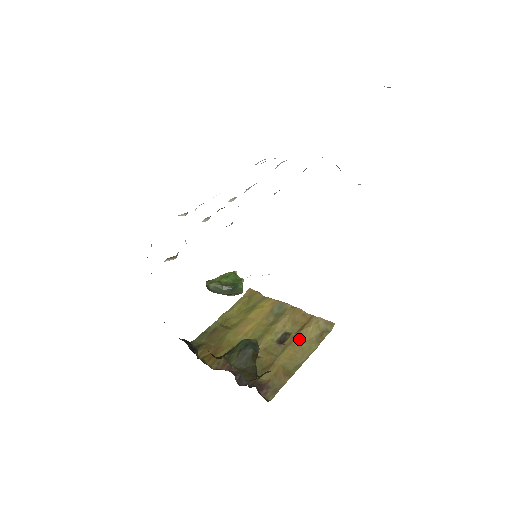
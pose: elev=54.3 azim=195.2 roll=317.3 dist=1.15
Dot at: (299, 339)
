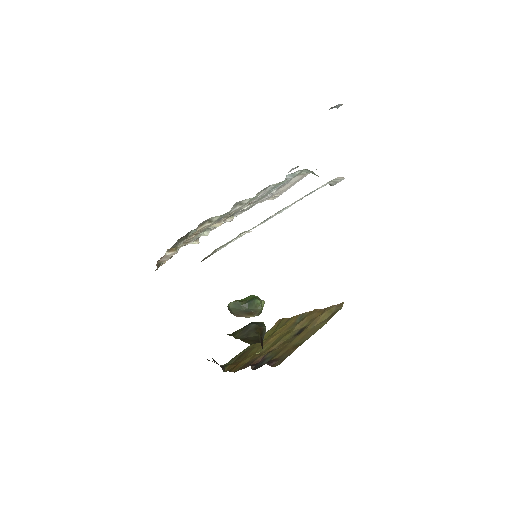
Dot at: (312, 324)
